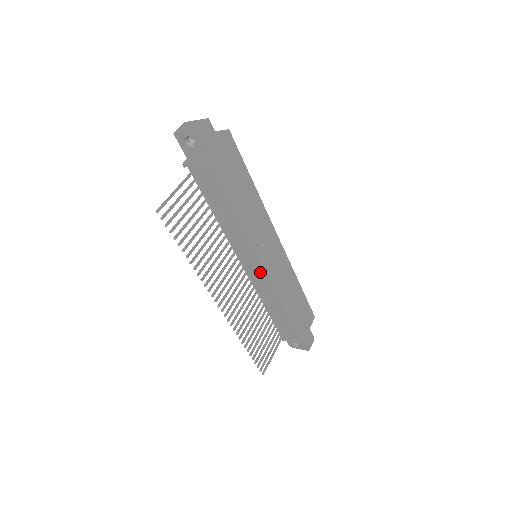
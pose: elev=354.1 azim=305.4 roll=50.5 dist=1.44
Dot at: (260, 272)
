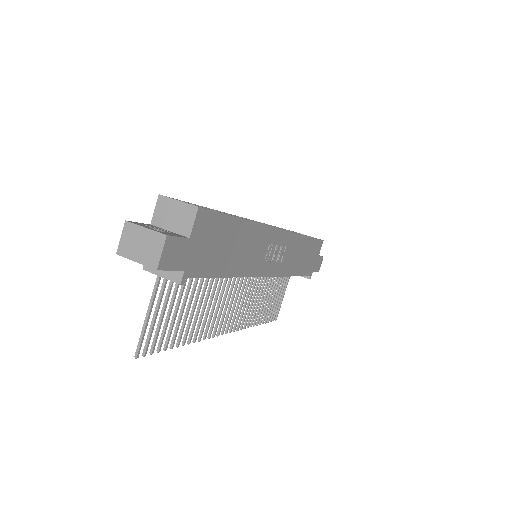
Dot at: occluded
